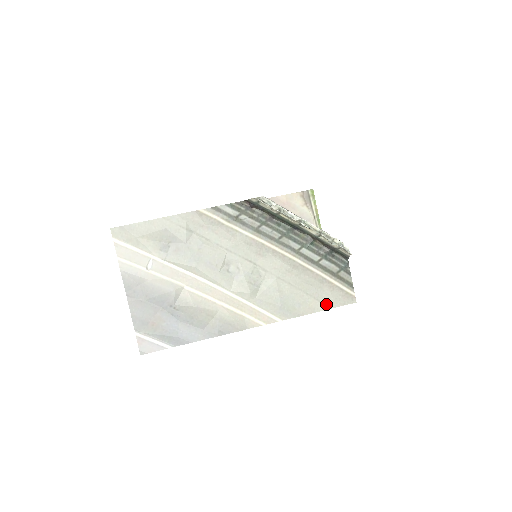
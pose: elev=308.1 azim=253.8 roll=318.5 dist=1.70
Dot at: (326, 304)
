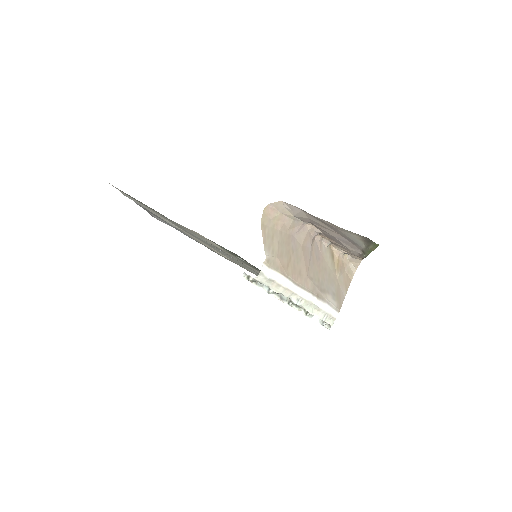
Dot at: occluded
